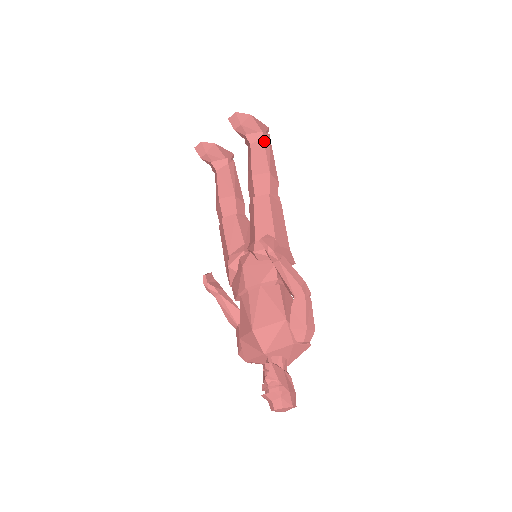
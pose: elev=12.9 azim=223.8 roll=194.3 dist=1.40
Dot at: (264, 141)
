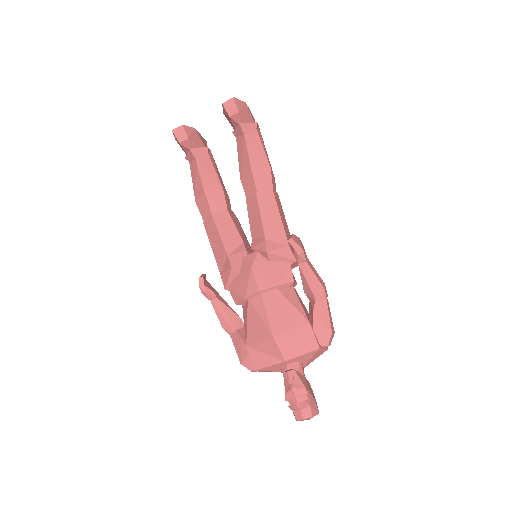
Dot at: (258, 133)
